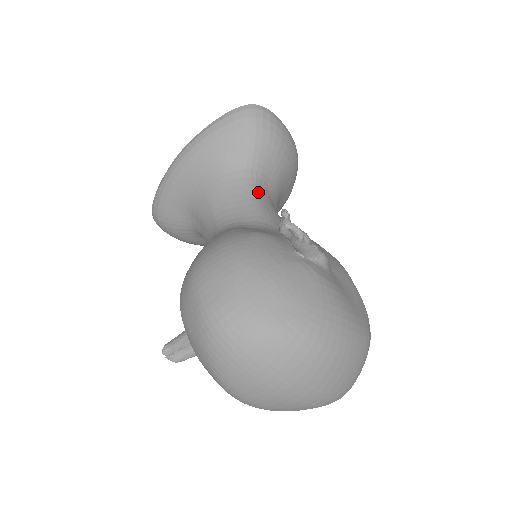
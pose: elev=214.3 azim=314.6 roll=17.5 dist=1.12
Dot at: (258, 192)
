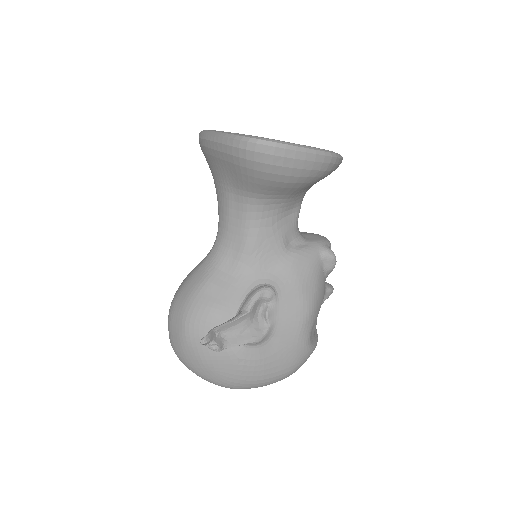
Dot at: (257, 221)
